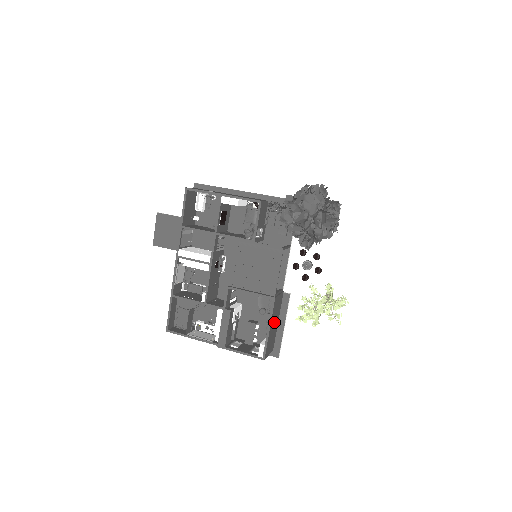
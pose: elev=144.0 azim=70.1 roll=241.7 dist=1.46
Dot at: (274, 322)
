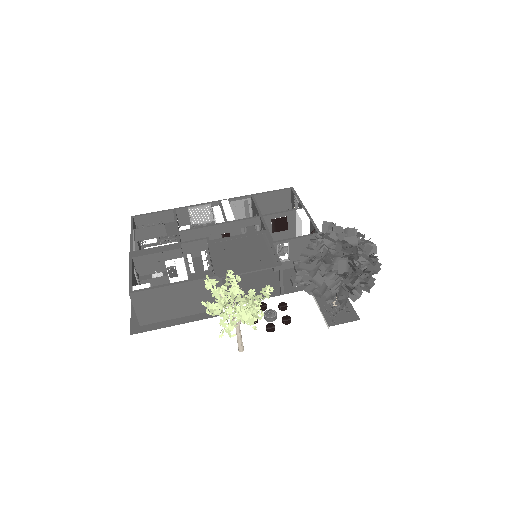
Dot at: (183, 299)
